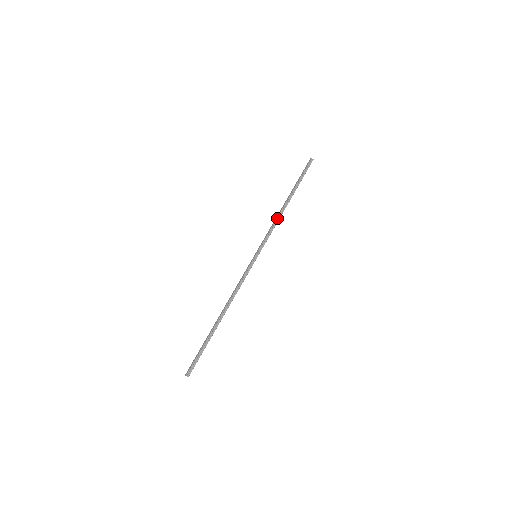
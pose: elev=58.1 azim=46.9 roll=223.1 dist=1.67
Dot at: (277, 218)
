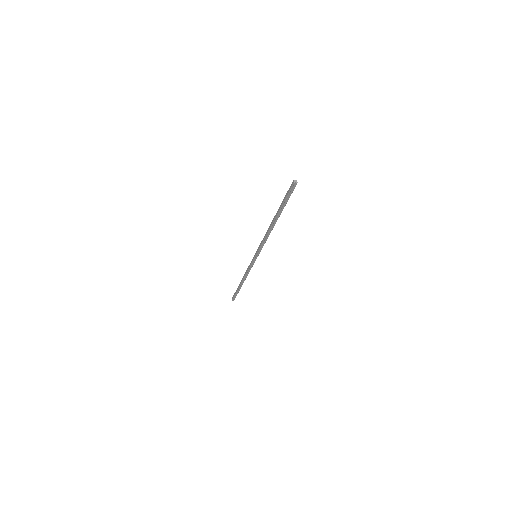
Dot at: (266, 236)
